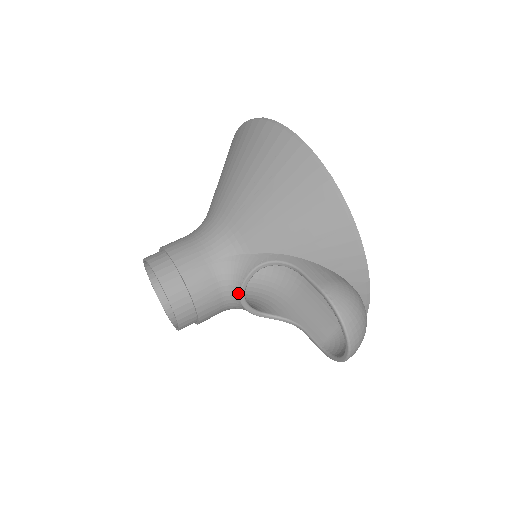
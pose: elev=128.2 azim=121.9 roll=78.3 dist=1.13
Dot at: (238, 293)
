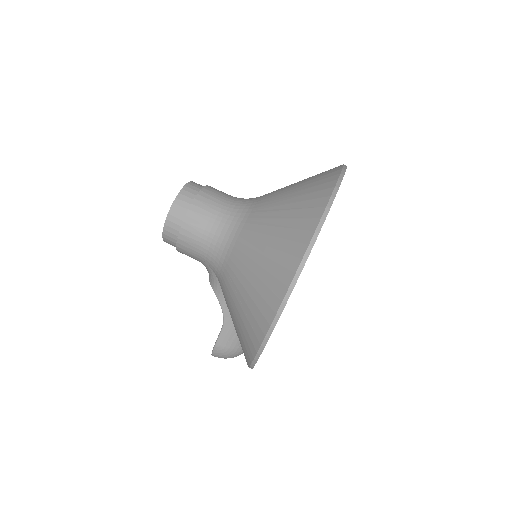
Dot at: occluded
